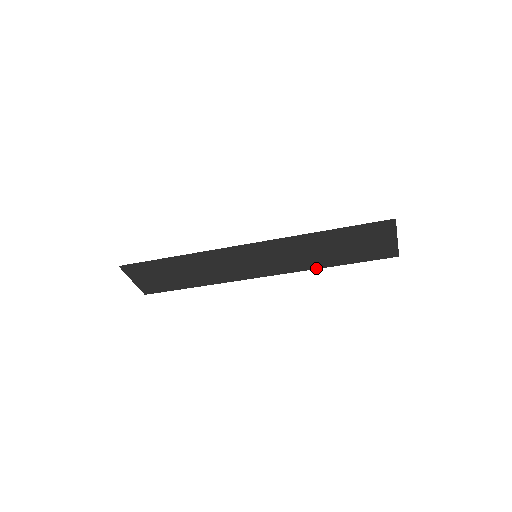
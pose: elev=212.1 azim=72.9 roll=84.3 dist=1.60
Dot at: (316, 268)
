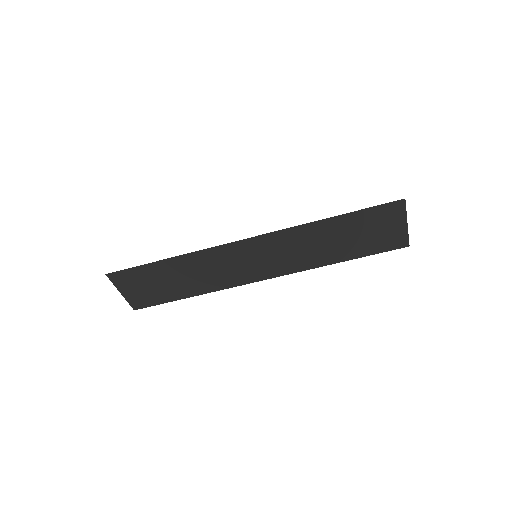
Dot at: (321, 266)
